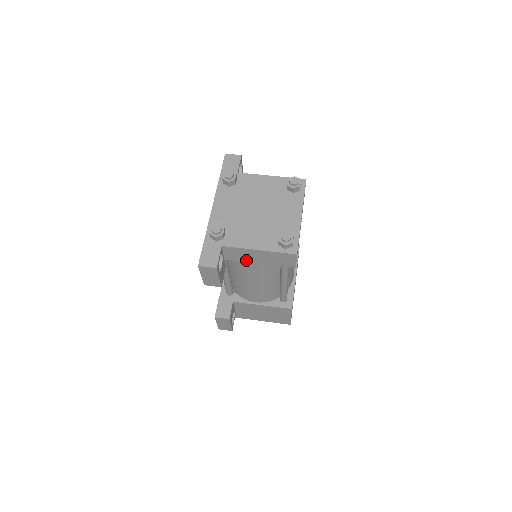
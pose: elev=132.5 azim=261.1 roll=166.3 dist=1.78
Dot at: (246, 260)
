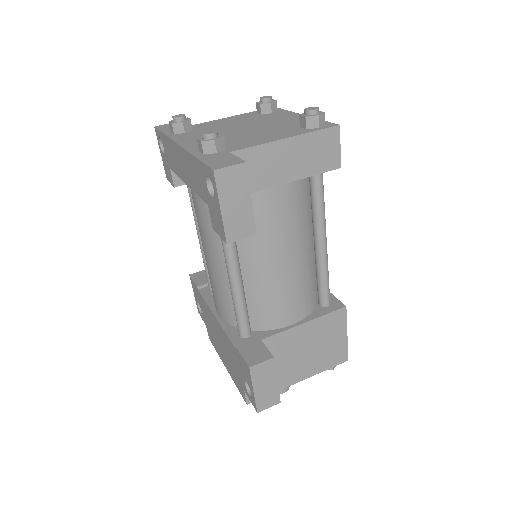
Dot at: (270, 182)
